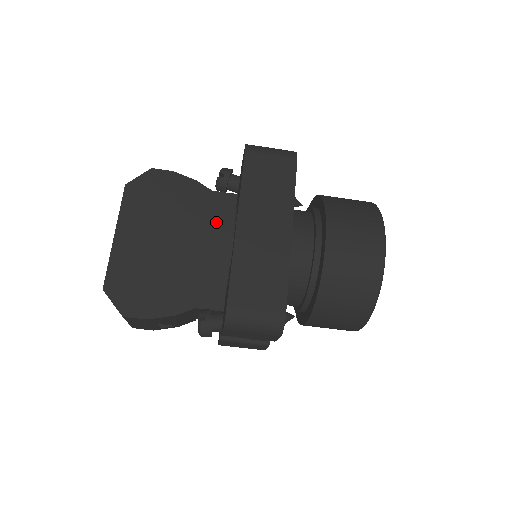
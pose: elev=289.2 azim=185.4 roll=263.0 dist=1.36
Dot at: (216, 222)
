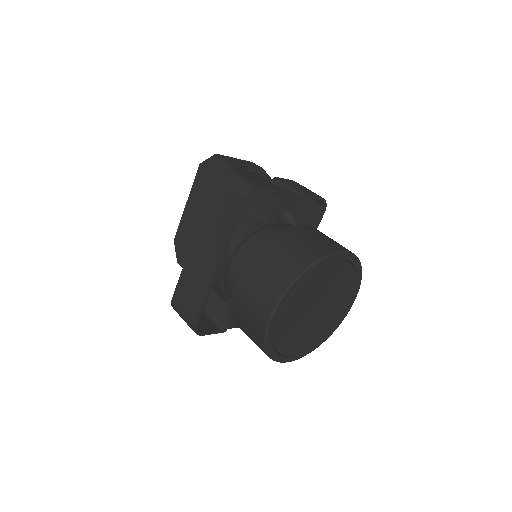
Dot at: occluded
